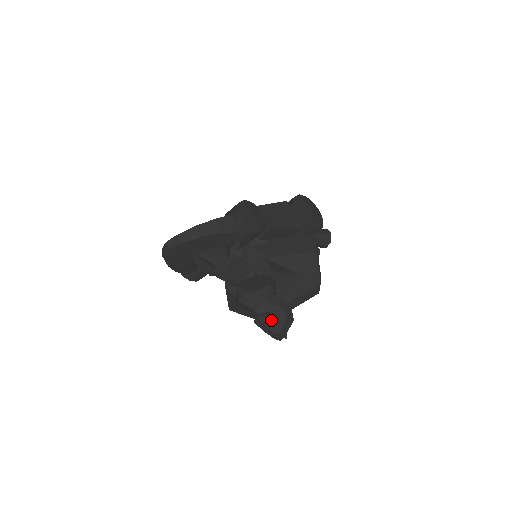
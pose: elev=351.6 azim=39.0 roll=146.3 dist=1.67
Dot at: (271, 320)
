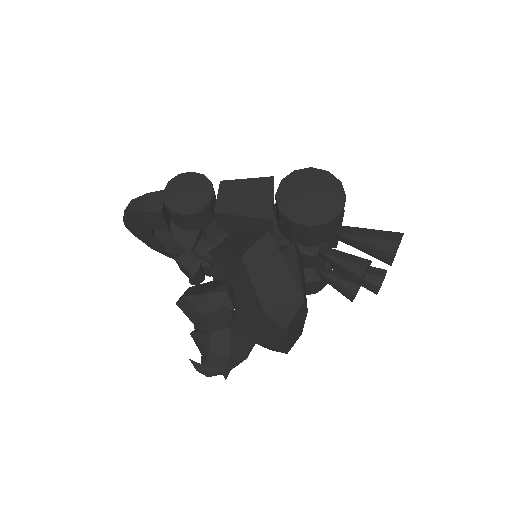
Dot at: (198, 342)
